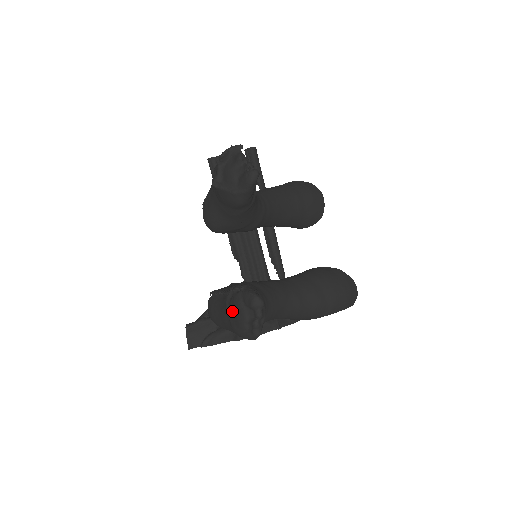
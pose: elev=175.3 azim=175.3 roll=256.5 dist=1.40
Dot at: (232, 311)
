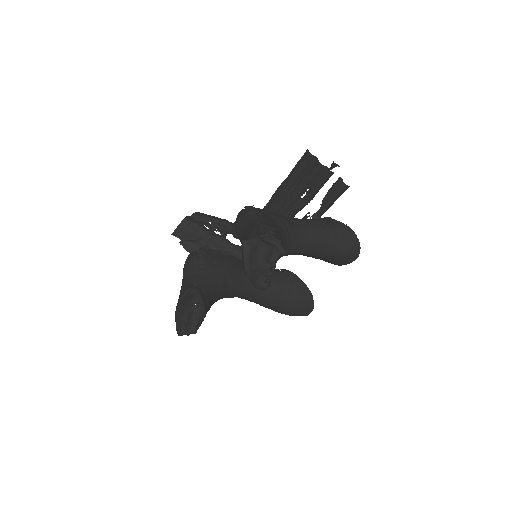
Dot at: (183, 302)
